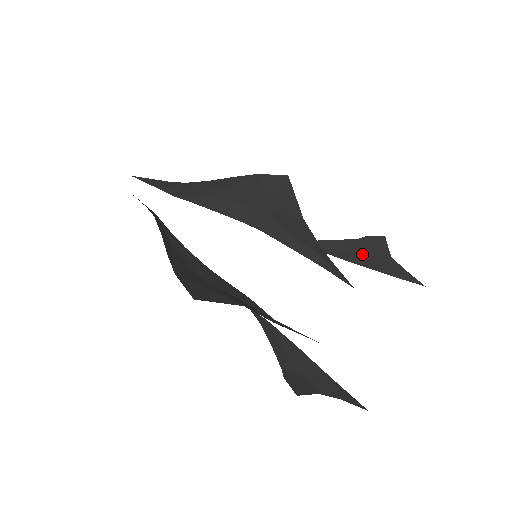
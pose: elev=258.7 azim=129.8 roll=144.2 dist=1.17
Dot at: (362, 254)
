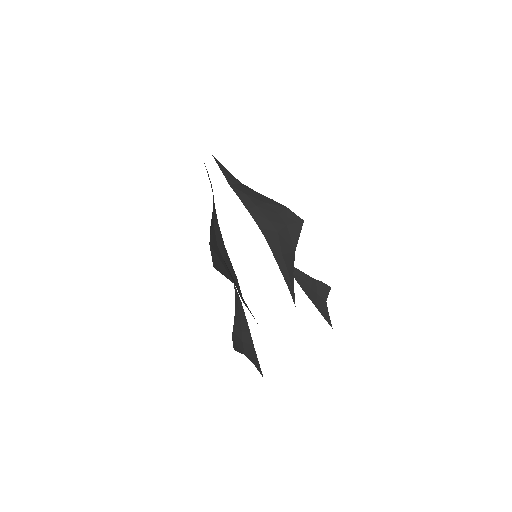
Dot at: (312, 290)
